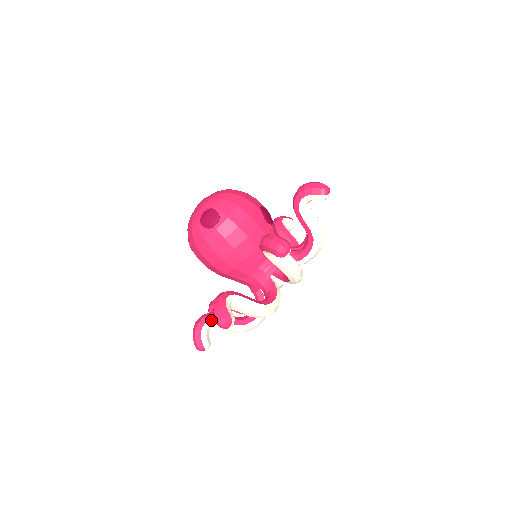
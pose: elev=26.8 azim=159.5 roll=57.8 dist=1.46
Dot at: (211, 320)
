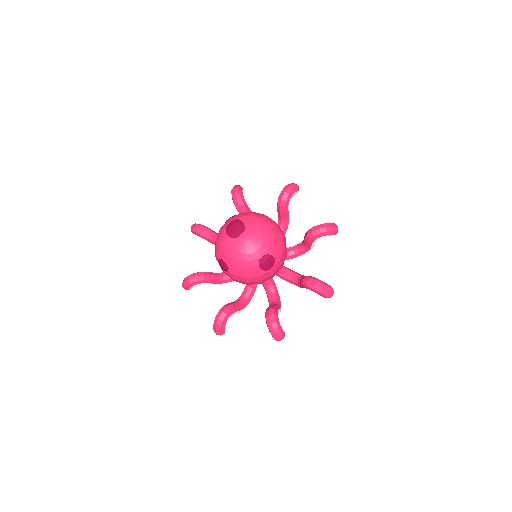
Dot at: (231, 315)
